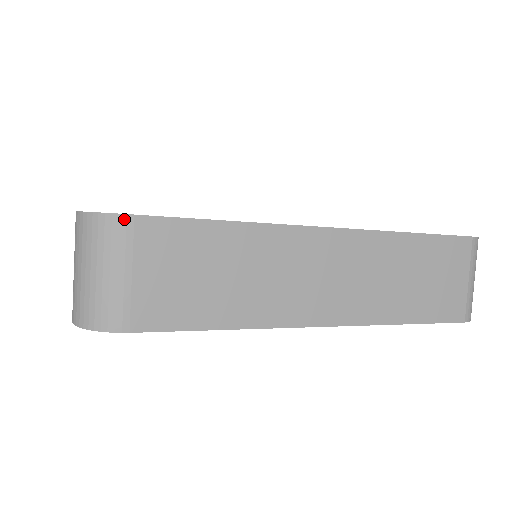
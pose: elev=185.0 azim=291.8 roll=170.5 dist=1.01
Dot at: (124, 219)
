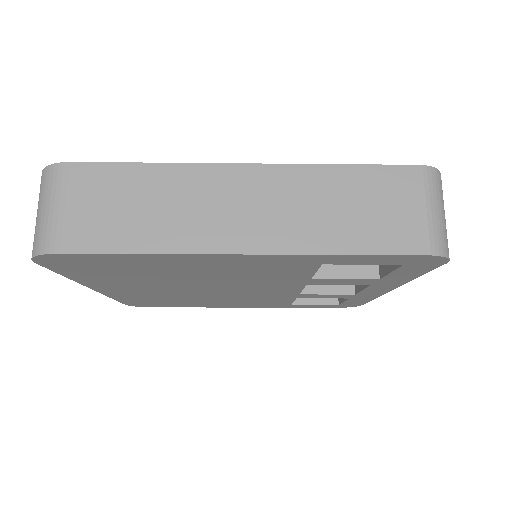
Dot at: (62, 166)
